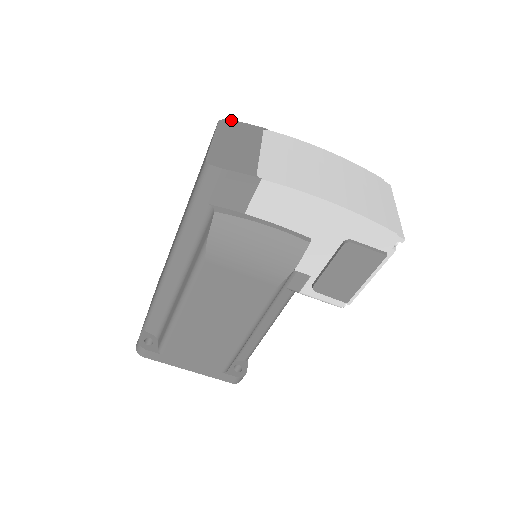
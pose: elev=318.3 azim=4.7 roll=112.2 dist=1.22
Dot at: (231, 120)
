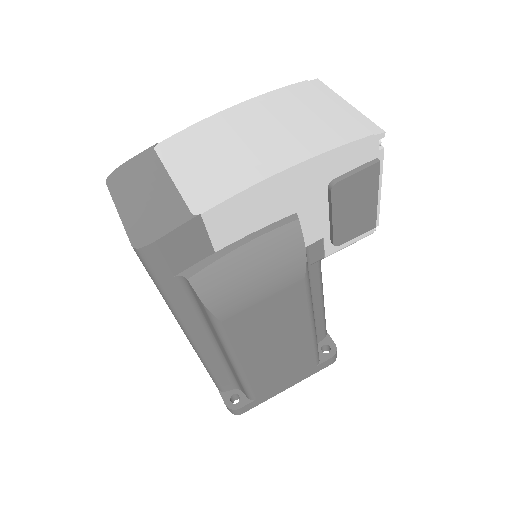
Dot at: (116, 169)
